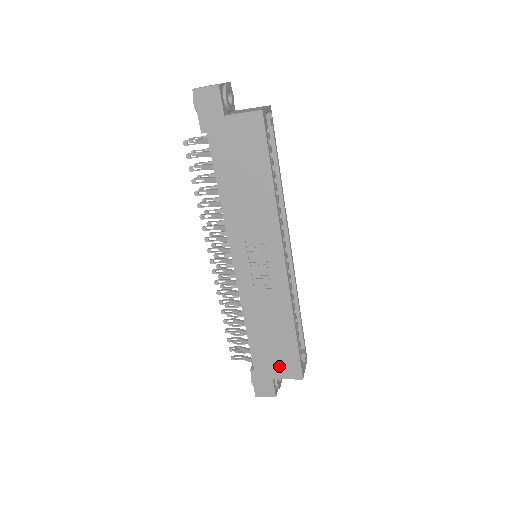
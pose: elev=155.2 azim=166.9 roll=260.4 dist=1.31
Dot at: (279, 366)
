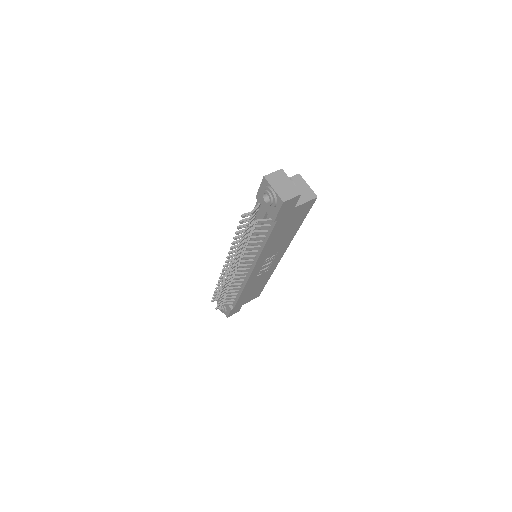
Dot at: (249, 299)
